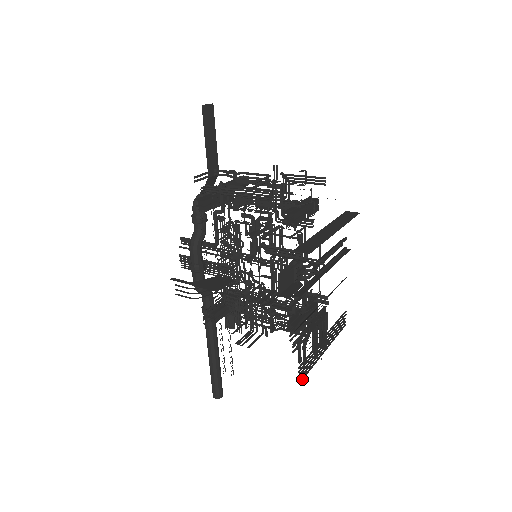
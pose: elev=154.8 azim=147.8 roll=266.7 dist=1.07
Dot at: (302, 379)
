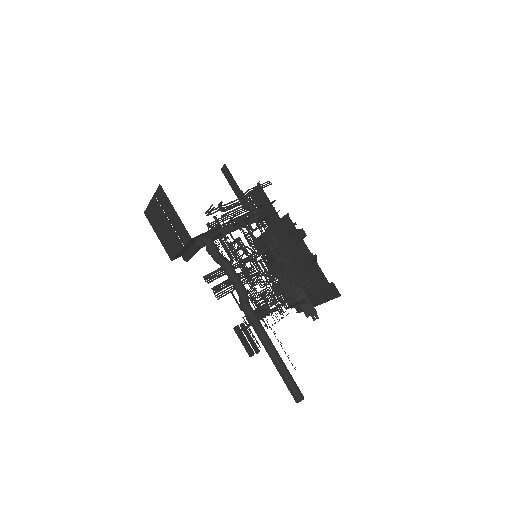
Dot at: (337, 295)
